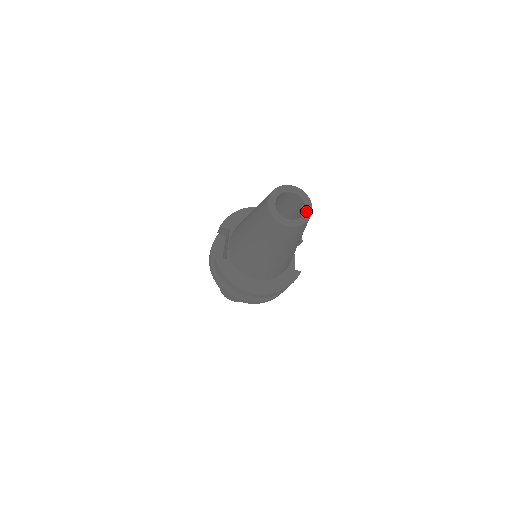
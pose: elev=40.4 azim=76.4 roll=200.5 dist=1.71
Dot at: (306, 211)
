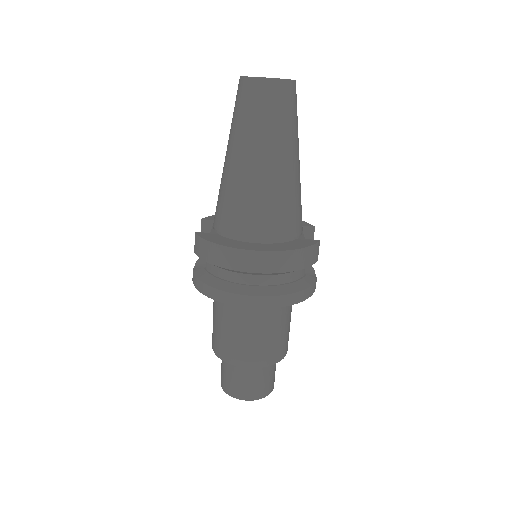
Dot at: occluded
